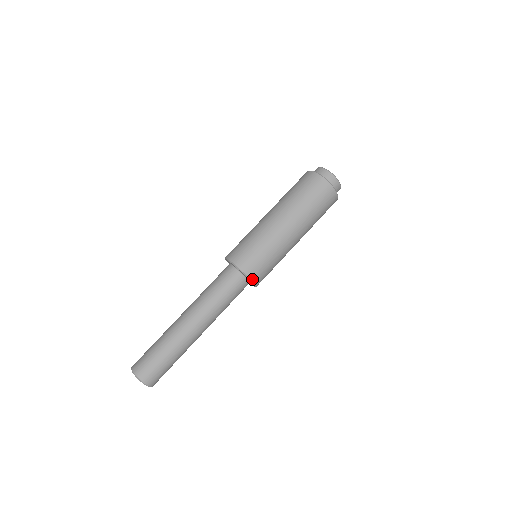
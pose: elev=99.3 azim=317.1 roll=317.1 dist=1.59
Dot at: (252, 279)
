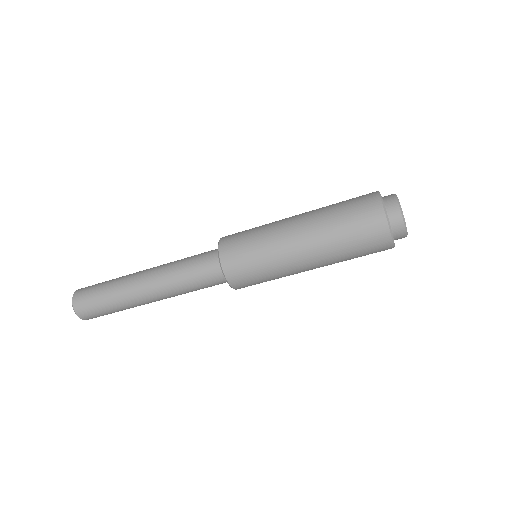
Dot at: (231, 284)
